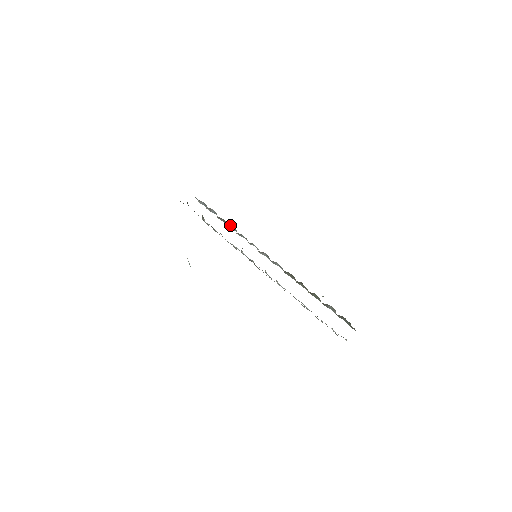
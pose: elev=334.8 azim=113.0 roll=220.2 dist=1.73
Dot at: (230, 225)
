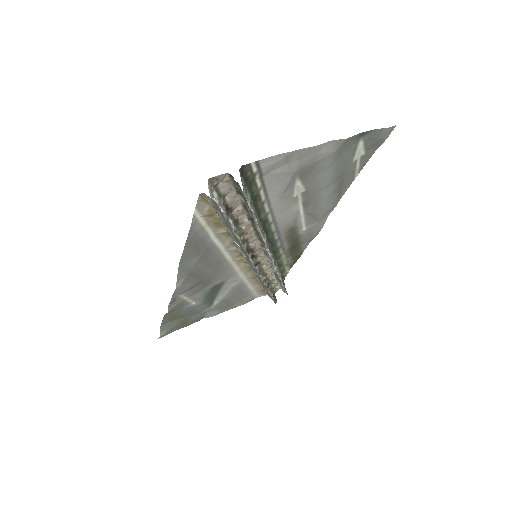
Dot at: occluded
